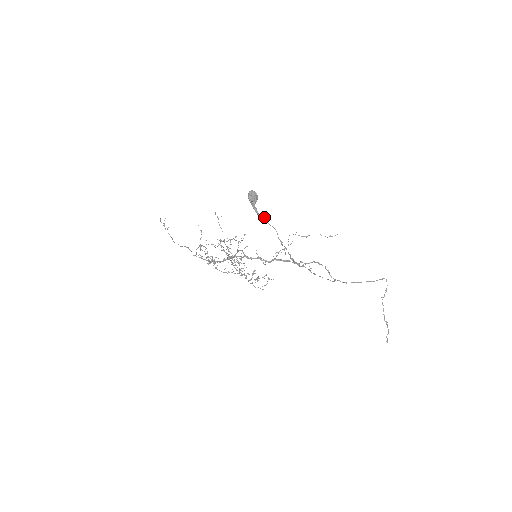
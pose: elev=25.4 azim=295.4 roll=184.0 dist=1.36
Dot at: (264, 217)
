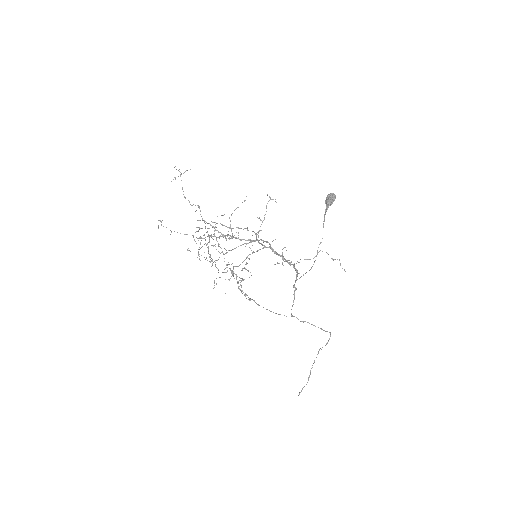
Dot at: occluded
